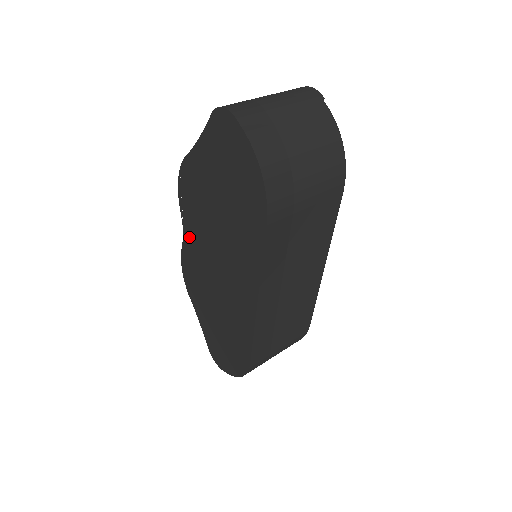
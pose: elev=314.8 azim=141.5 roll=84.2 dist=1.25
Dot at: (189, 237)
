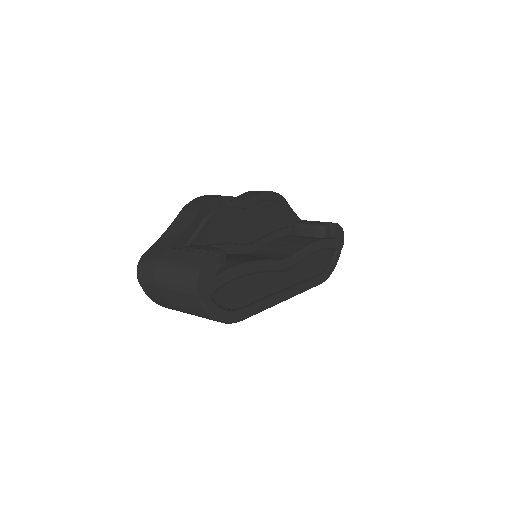
Dot at: occluded
